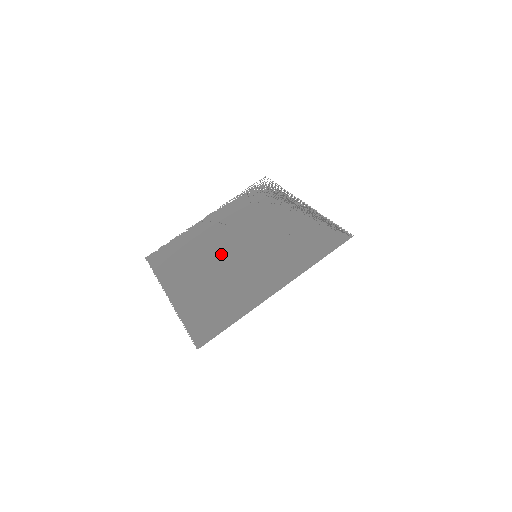
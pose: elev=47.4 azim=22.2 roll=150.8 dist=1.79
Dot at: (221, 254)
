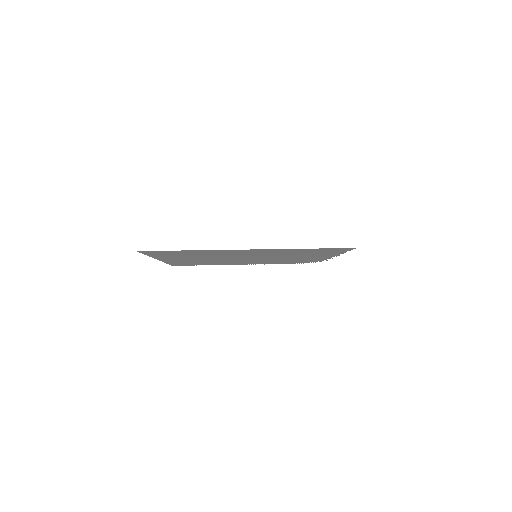
Dot at: (229, 259)
